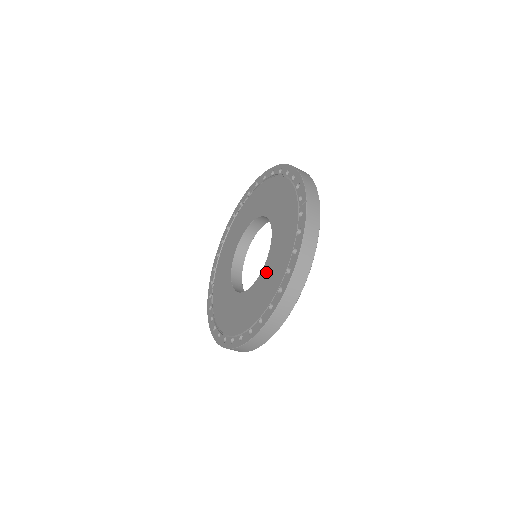
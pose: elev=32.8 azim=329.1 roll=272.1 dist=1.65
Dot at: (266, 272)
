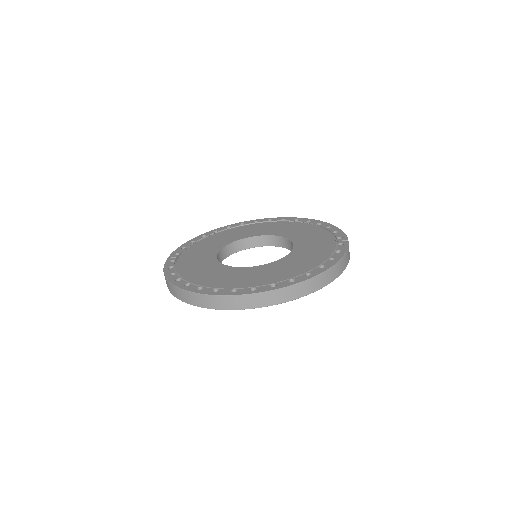
Dot at: (284, 262)
